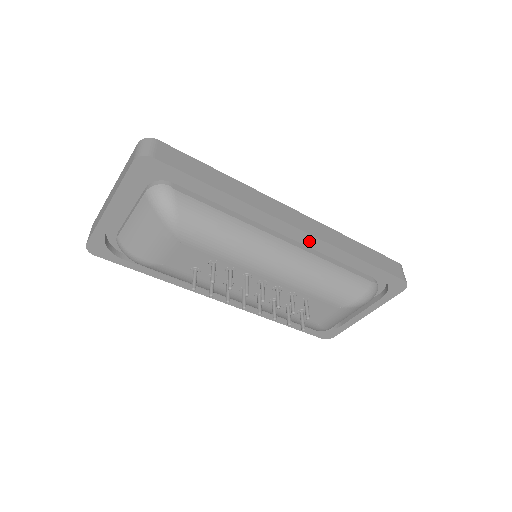
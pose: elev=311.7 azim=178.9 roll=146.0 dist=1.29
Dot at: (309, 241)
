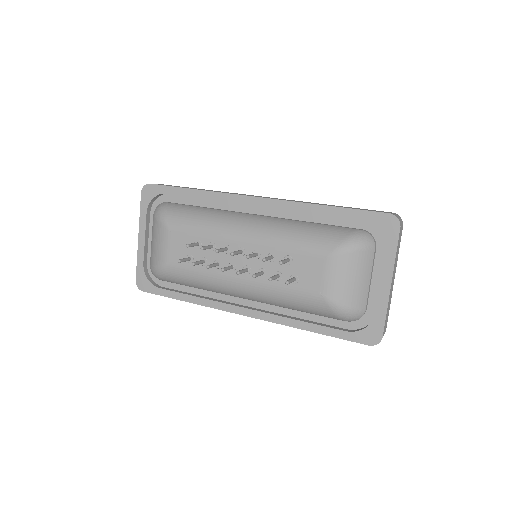
Dot at: (272, 206)
